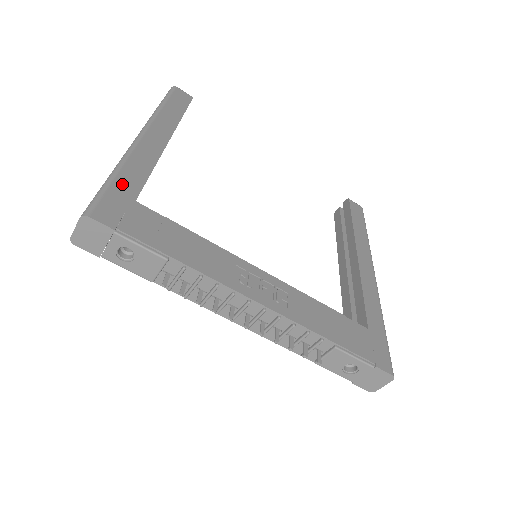
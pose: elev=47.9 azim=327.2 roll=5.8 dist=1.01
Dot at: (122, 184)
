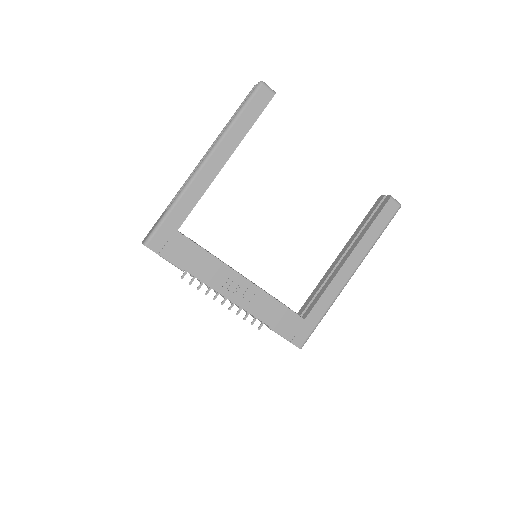
Dot at: (173, 218)
